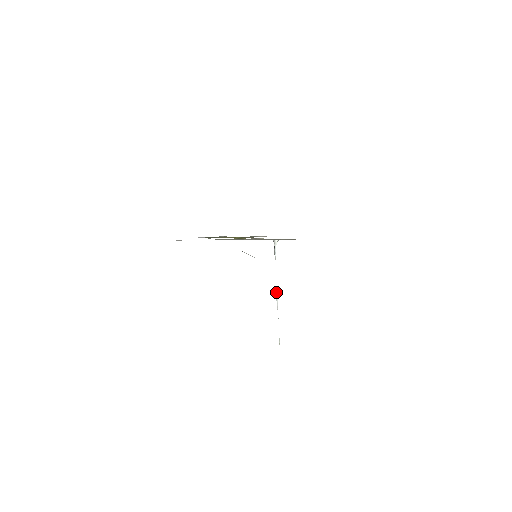
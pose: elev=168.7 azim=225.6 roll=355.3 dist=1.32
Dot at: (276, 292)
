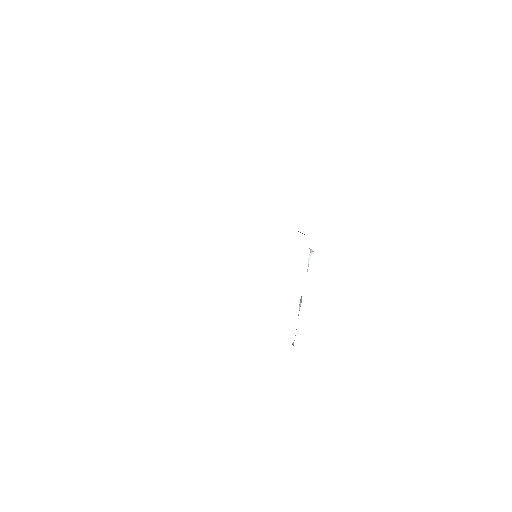
Dot at: (301, 298)
